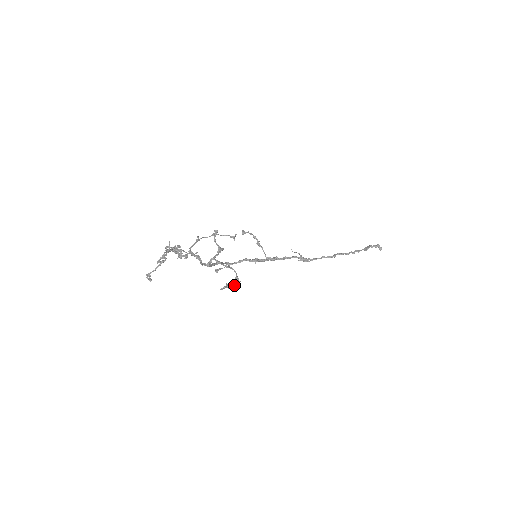
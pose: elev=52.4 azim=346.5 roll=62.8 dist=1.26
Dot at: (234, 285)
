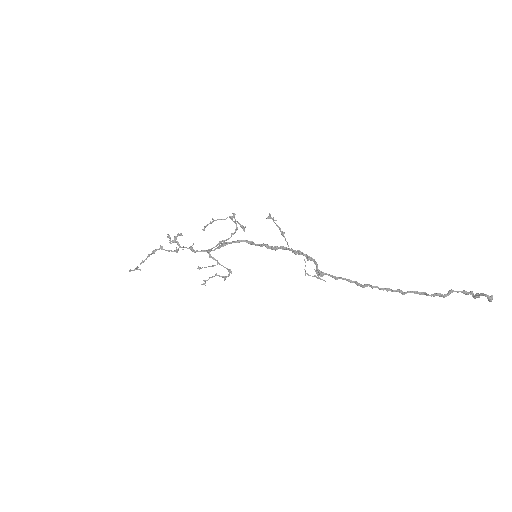
Dot at: (222, 277)
